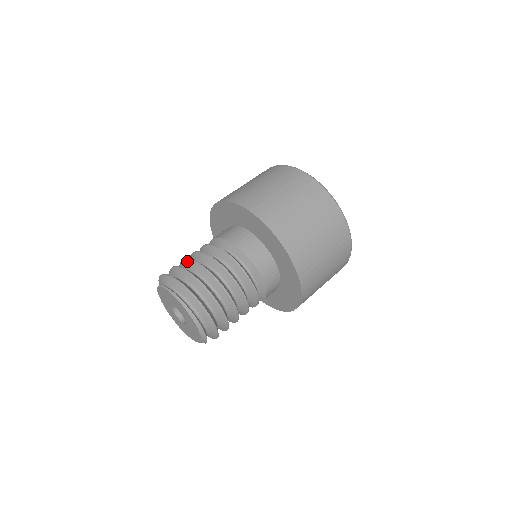
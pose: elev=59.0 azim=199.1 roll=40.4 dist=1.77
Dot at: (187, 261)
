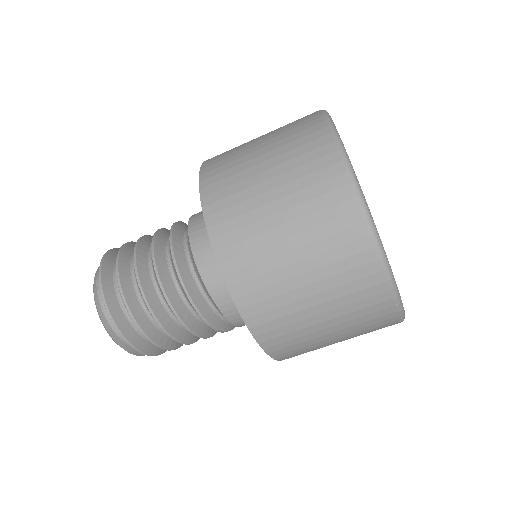
Dot at: (137, 242)
